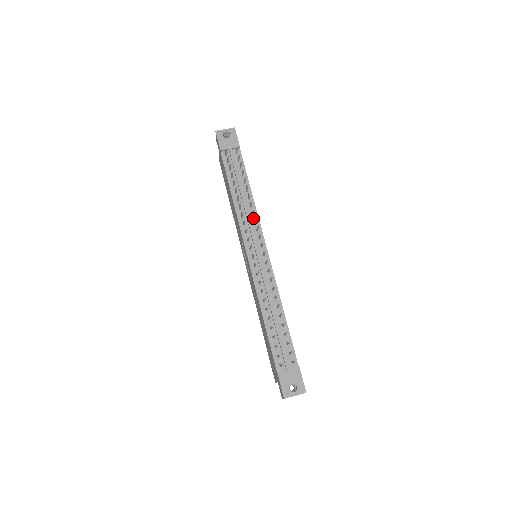
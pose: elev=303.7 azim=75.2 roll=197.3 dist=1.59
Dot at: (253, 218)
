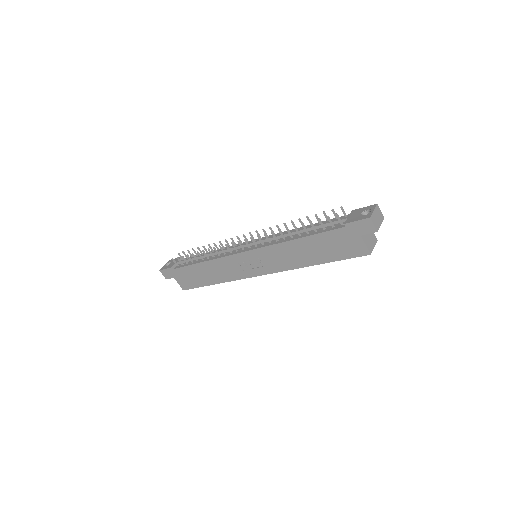
Dot at: occluded
